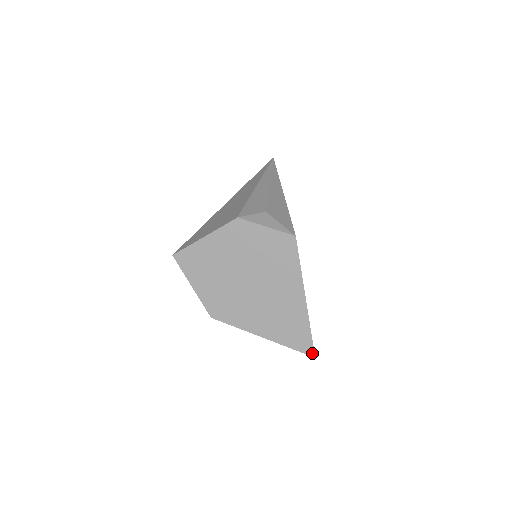
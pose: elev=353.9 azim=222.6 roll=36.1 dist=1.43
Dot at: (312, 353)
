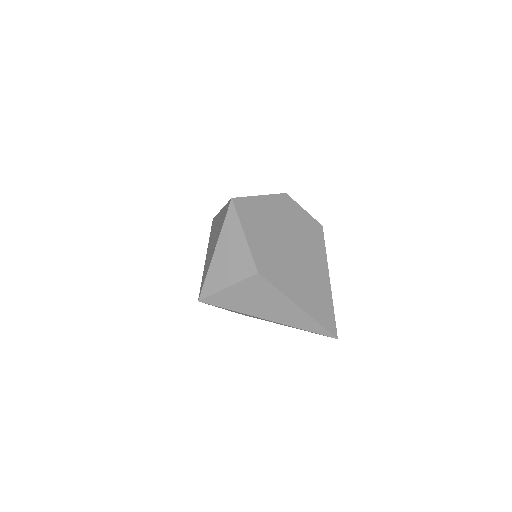
Dot at: (335, 334)
